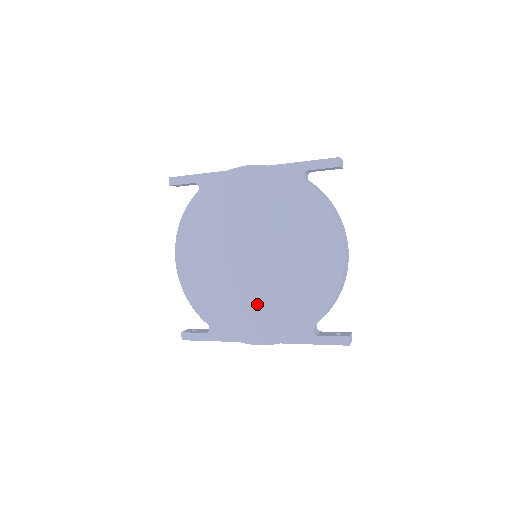
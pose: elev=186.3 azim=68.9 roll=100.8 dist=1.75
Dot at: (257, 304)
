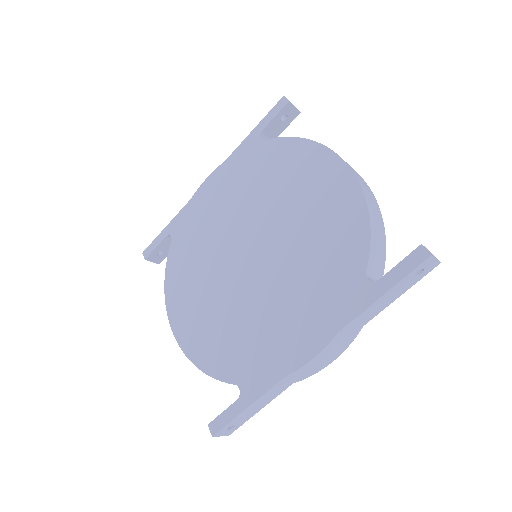
Dot at: (281, 305)
